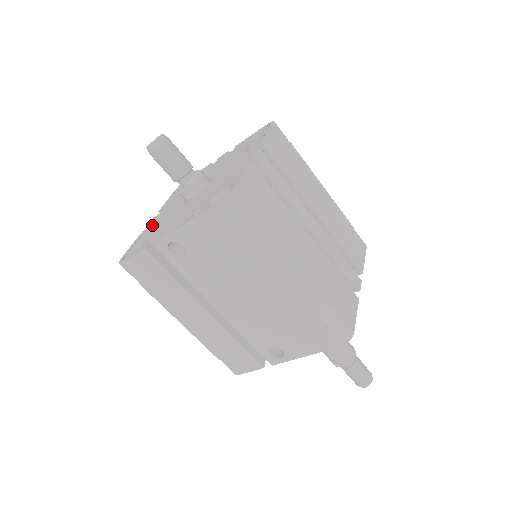
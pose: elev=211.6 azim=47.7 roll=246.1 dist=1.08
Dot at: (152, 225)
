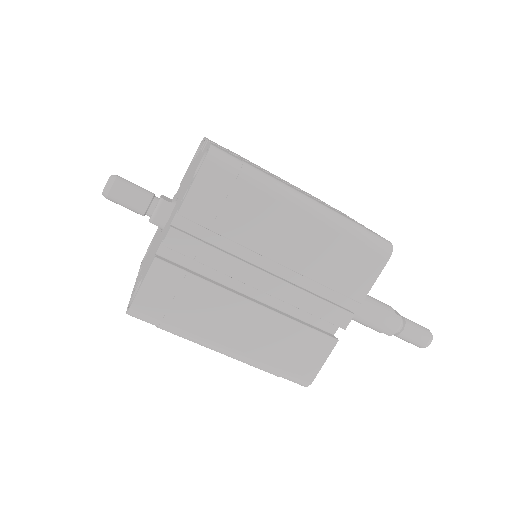
Dot at: occluded
